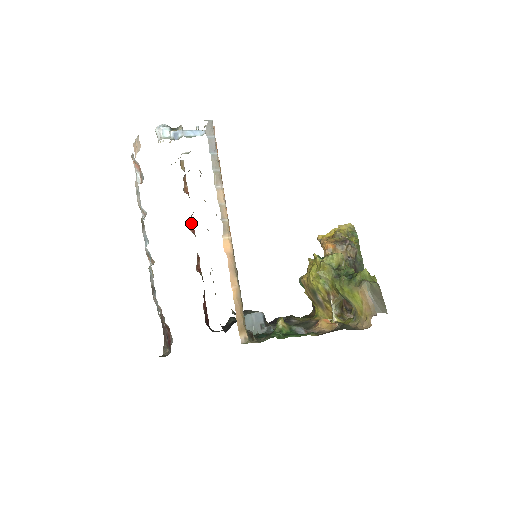
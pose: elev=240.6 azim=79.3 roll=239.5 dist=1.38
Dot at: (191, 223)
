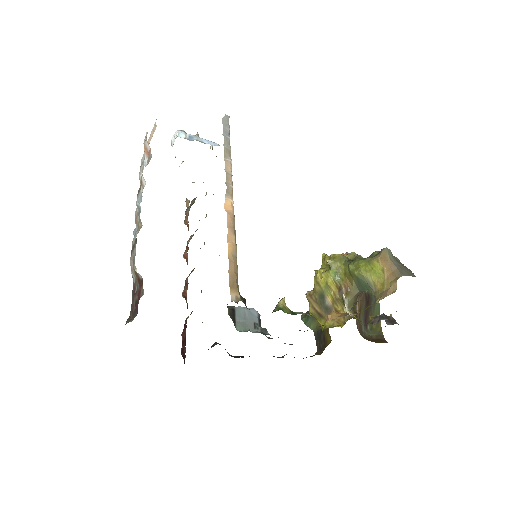
Dot at: (186, 251)
